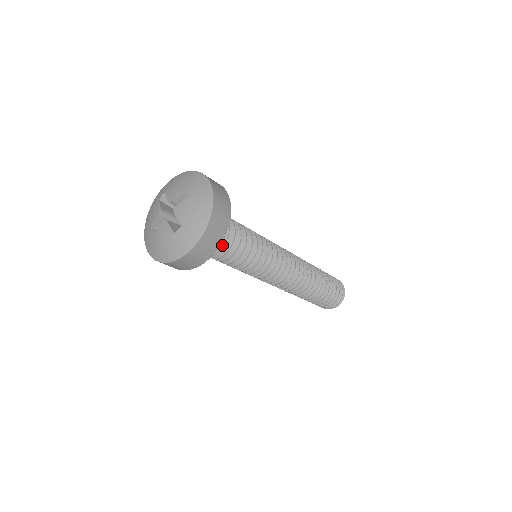
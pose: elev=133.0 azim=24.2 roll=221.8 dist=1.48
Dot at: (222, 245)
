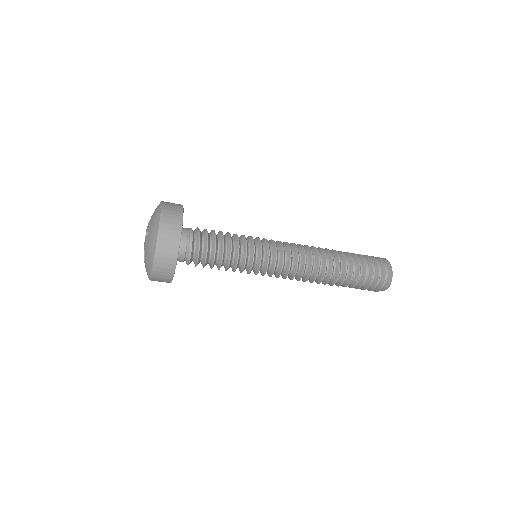
Dot at: (196, 262)
